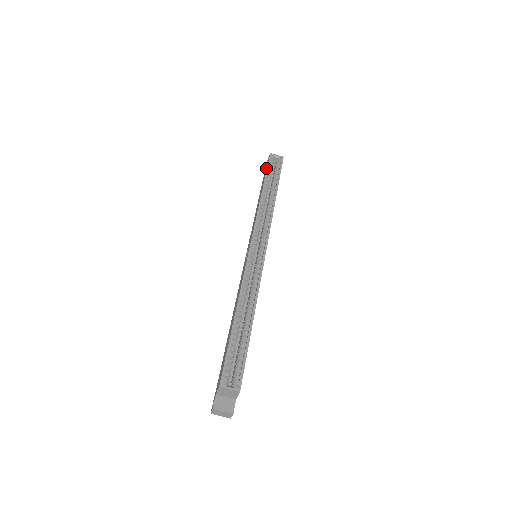
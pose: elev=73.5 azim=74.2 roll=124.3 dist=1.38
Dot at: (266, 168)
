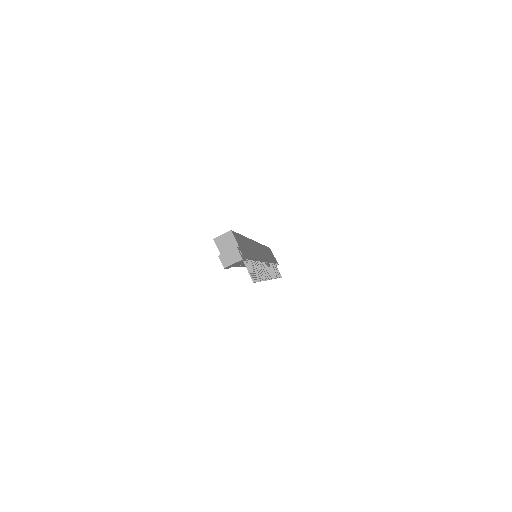
Dot at: occluded
